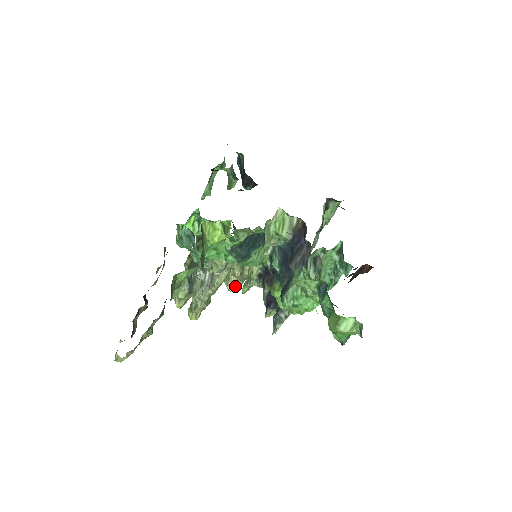
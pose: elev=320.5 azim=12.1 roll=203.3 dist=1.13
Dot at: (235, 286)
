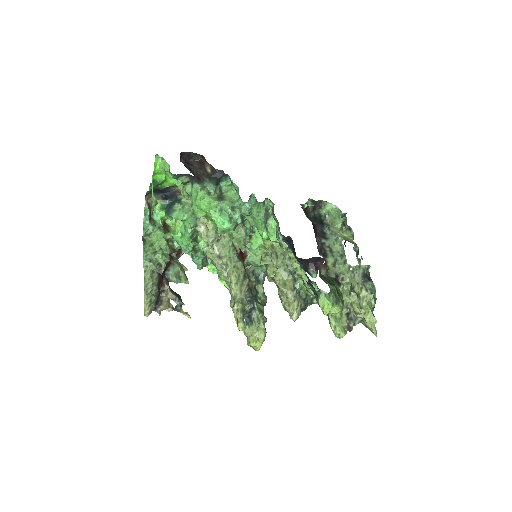
Dot at: (289, 308)
